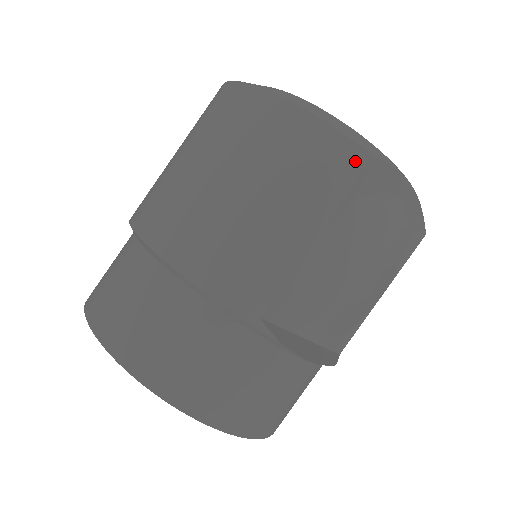
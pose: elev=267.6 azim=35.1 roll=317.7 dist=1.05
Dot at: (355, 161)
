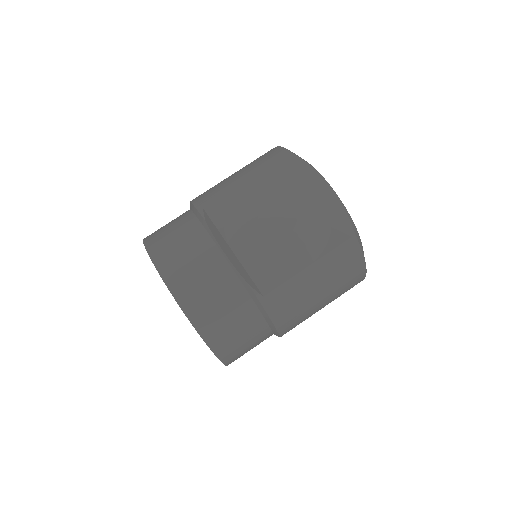
Dot at: (282, 154)
